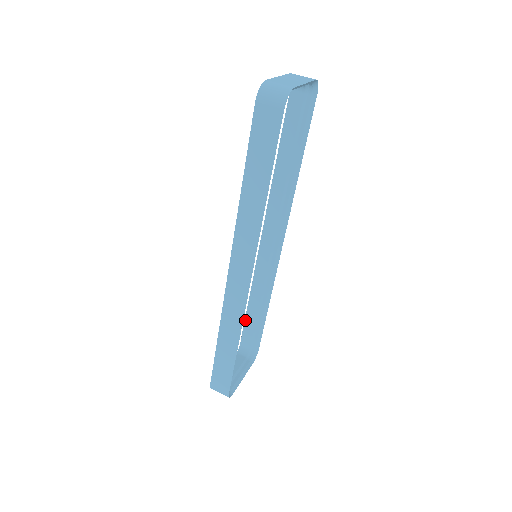
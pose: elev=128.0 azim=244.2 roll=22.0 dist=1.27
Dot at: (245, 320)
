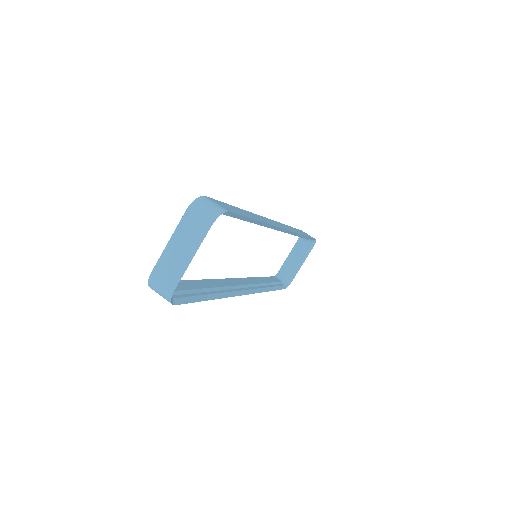
Dot at: occluded
